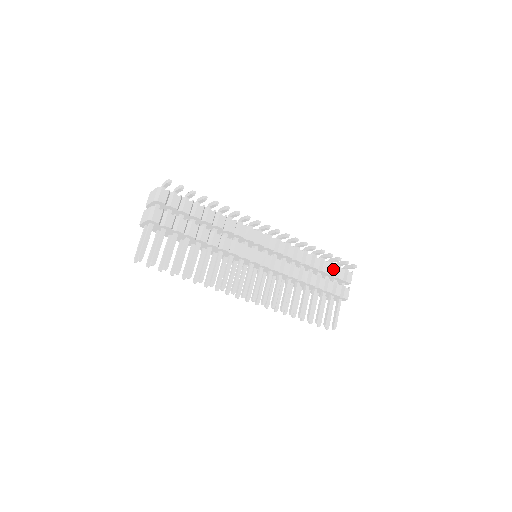
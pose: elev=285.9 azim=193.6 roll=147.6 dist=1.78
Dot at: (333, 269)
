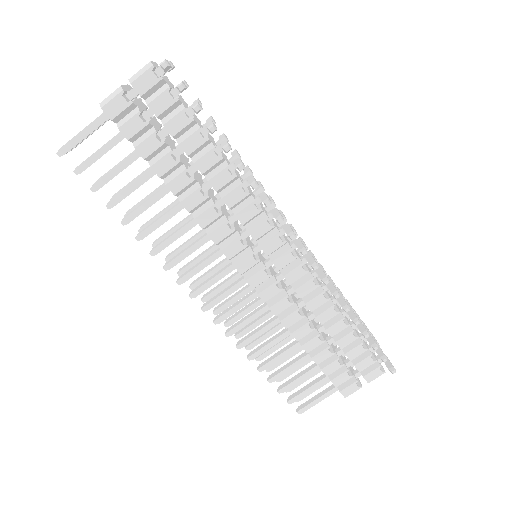
Dot at: (356, 350)
